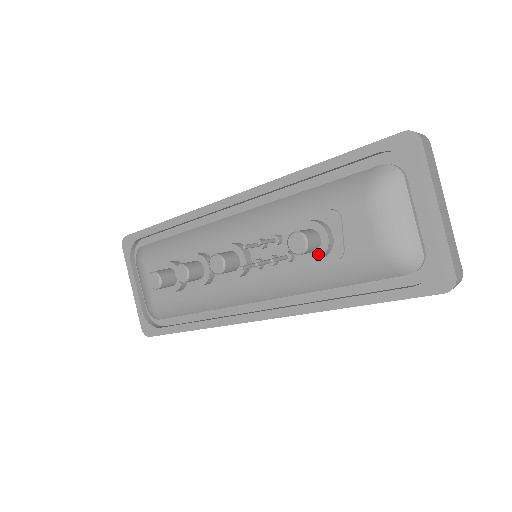
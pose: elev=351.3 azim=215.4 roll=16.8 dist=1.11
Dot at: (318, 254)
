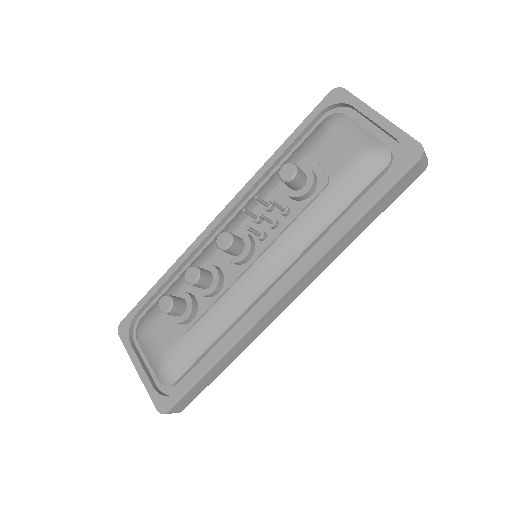
Dot at: (308, 185)
